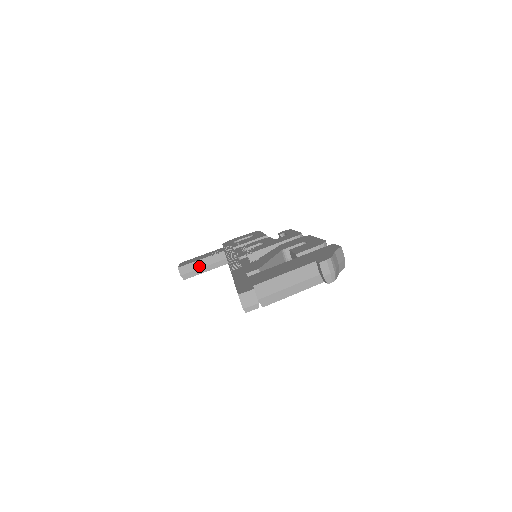
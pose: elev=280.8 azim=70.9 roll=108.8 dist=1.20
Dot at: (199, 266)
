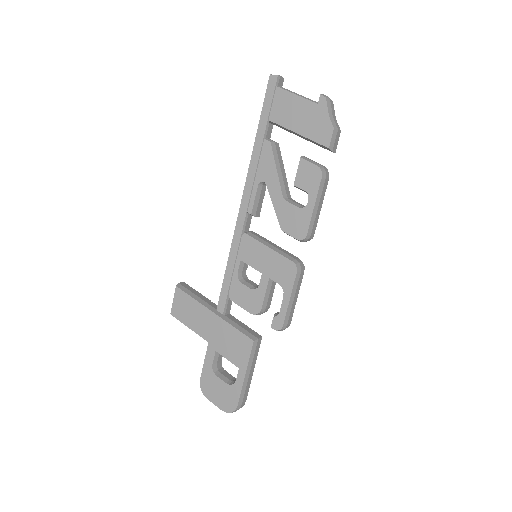
Dot at: (196, 293)
